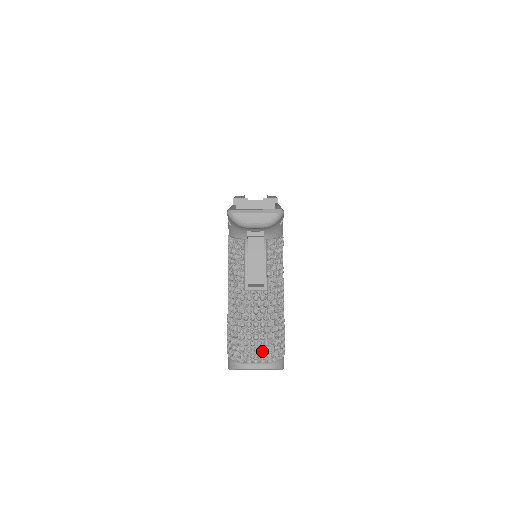
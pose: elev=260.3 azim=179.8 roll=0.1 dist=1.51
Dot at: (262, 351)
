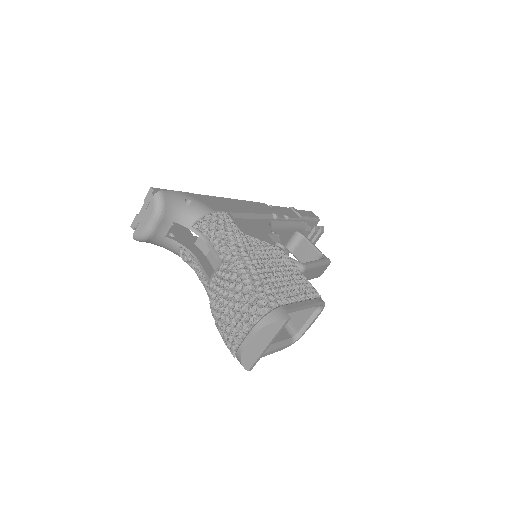
Dot at: (240, 319)
